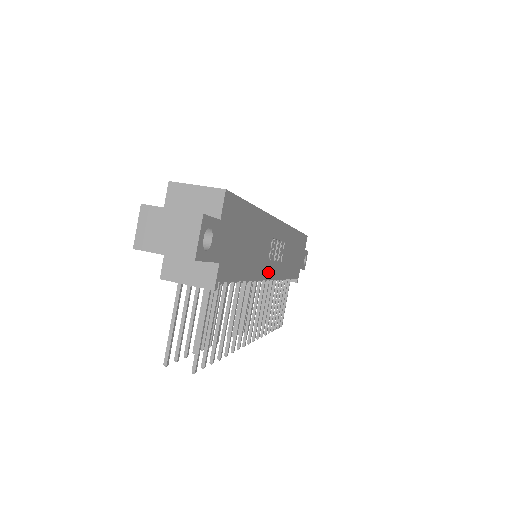
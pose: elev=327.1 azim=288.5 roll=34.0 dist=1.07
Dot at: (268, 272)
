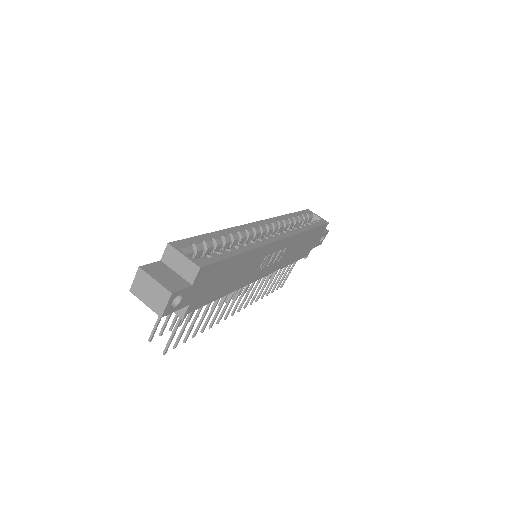
Dot at: (257, 276)
